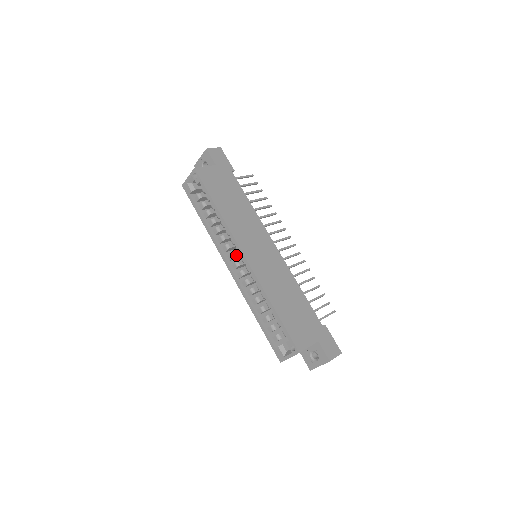
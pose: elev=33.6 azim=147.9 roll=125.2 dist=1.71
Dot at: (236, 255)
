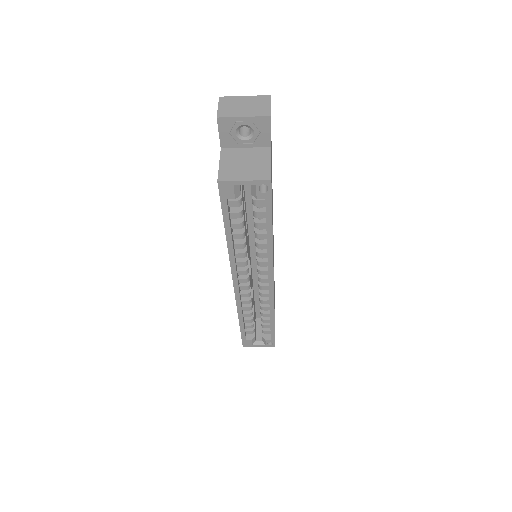
Dot at: occluded
